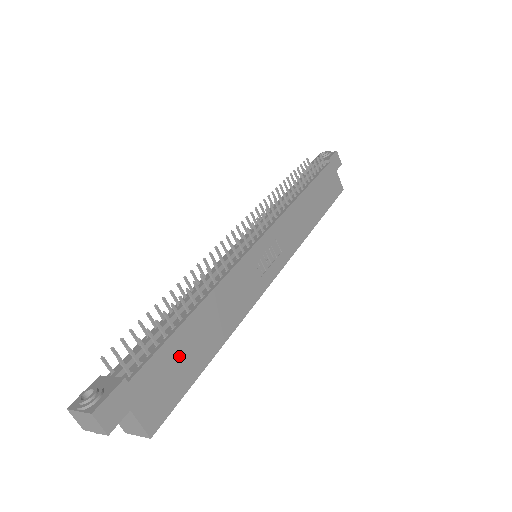
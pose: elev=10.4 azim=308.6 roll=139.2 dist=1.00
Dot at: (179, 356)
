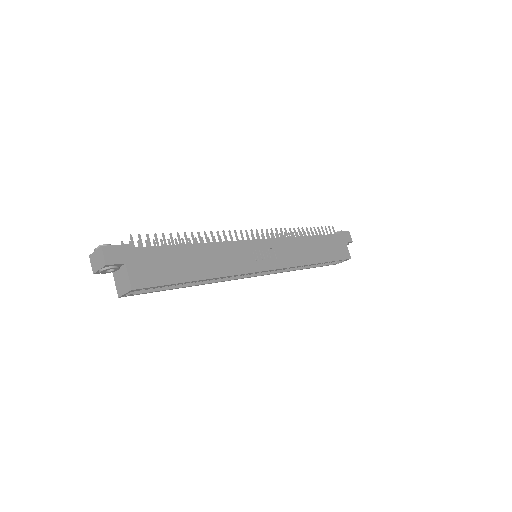
Dot at: (171, 260)
